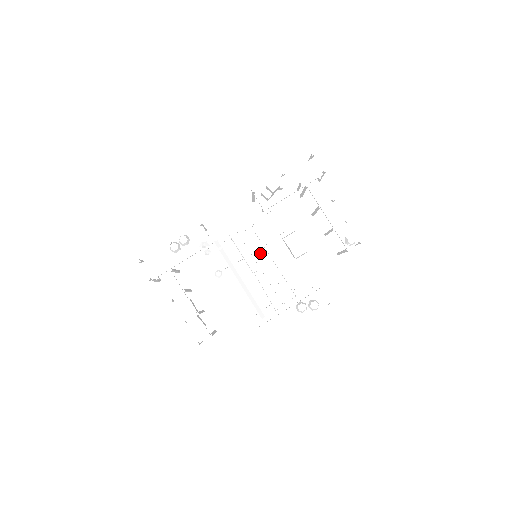
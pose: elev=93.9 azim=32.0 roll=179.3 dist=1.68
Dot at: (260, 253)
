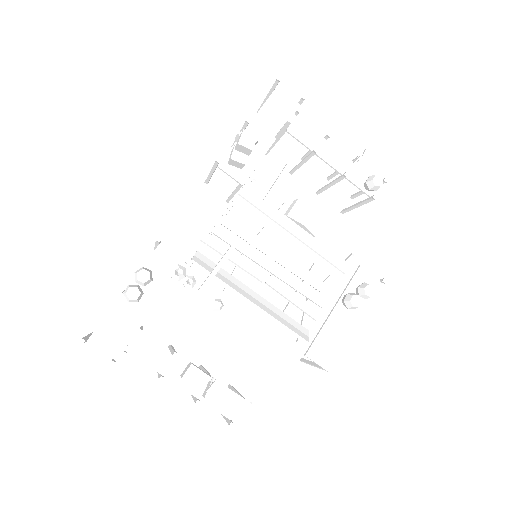
Dot at: occluded
